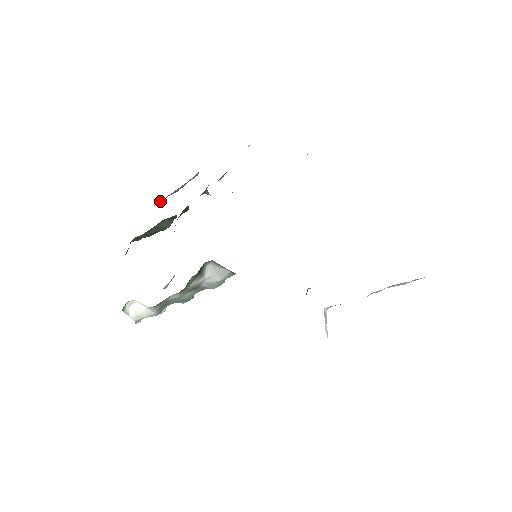
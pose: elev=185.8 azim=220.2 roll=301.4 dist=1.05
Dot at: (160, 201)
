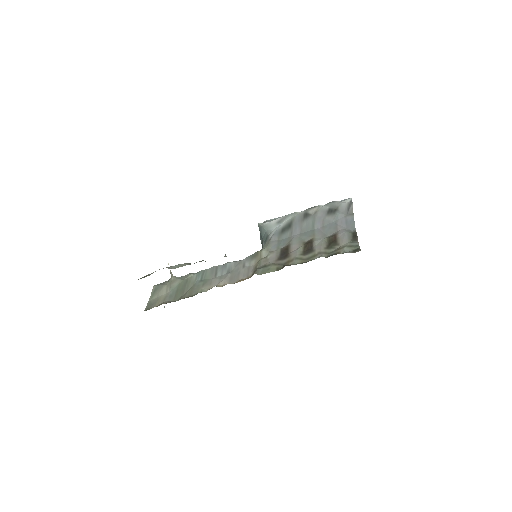
Dot at: occluded
